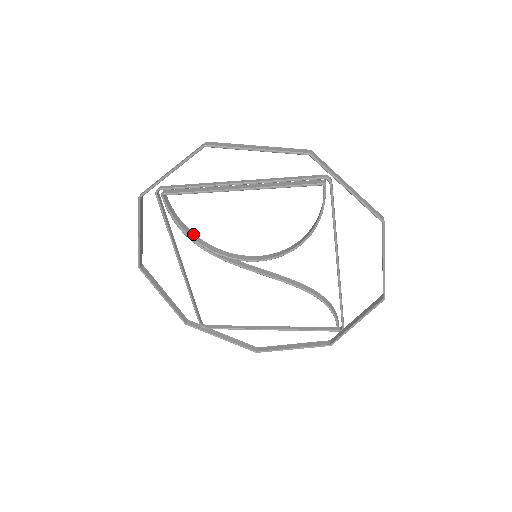
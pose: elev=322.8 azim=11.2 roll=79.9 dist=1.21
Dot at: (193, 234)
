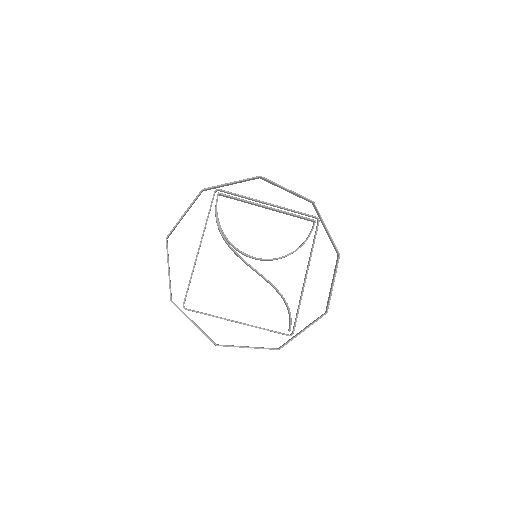
Dot at: (221, 228)
